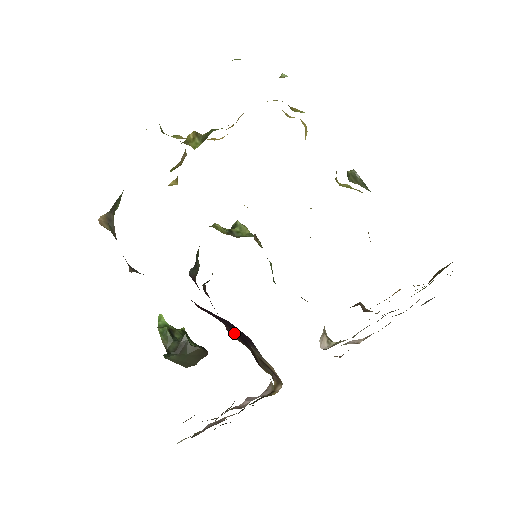
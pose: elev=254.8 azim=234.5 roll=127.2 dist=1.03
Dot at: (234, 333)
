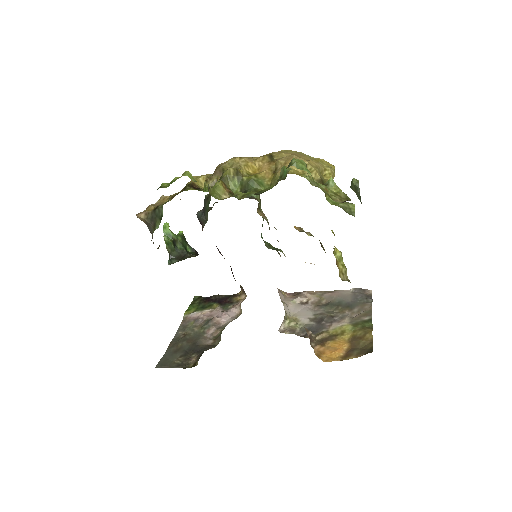
Dot at: (221, 254)
